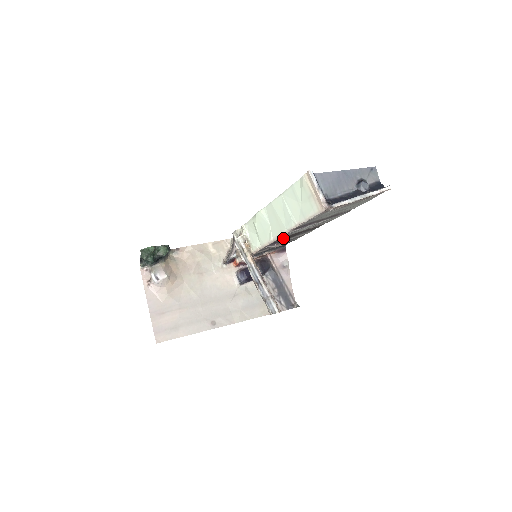
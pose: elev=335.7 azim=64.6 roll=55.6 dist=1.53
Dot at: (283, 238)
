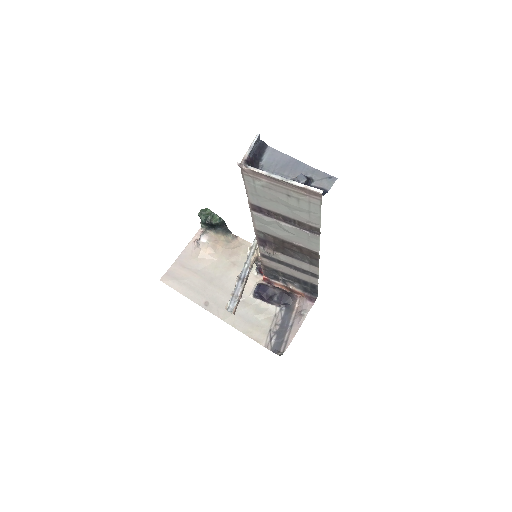
Dot at: (268, 238)
